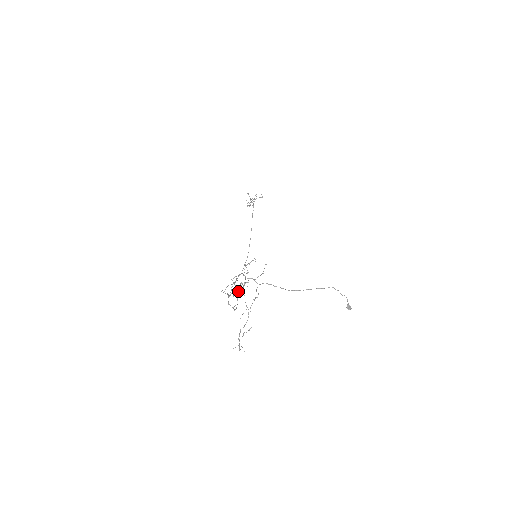
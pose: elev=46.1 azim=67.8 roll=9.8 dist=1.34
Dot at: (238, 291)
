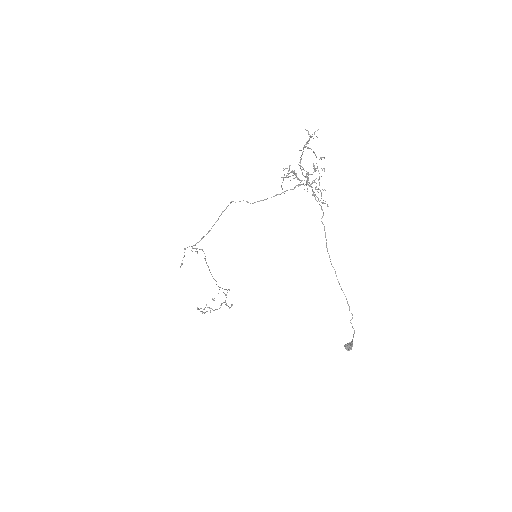
Dot at: occluded
